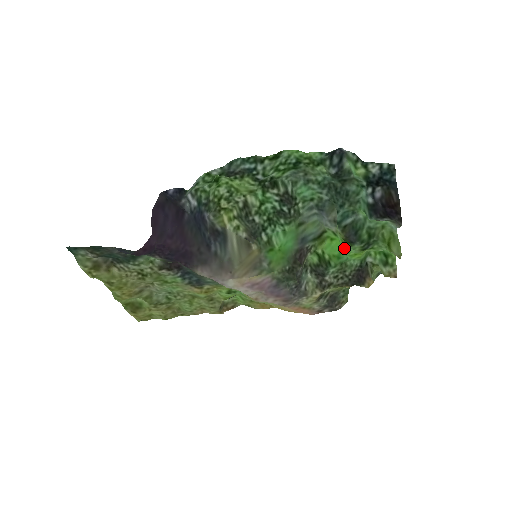
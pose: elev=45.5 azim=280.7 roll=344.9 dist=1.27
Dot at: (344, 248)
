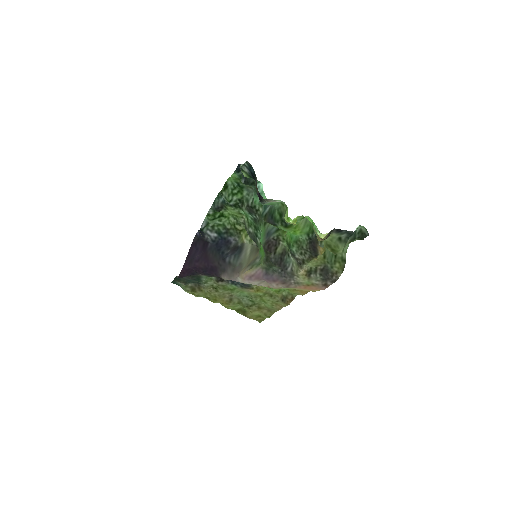
Dot at: occluded
